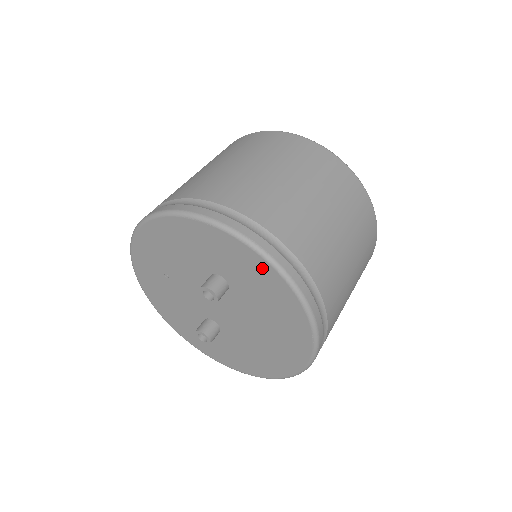
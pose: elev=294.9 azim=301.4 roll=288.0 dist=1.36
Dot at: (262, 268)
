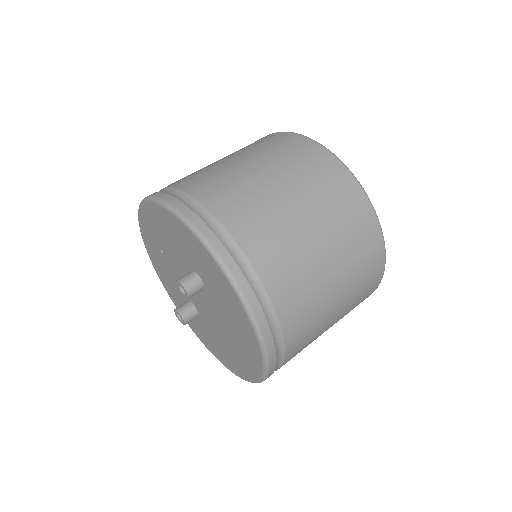
Dot at: (228, 288)
